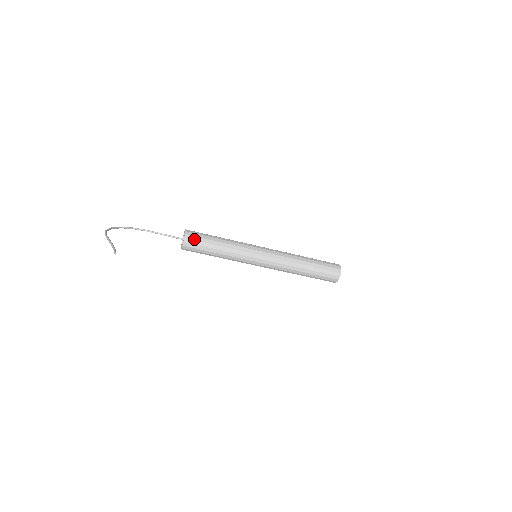
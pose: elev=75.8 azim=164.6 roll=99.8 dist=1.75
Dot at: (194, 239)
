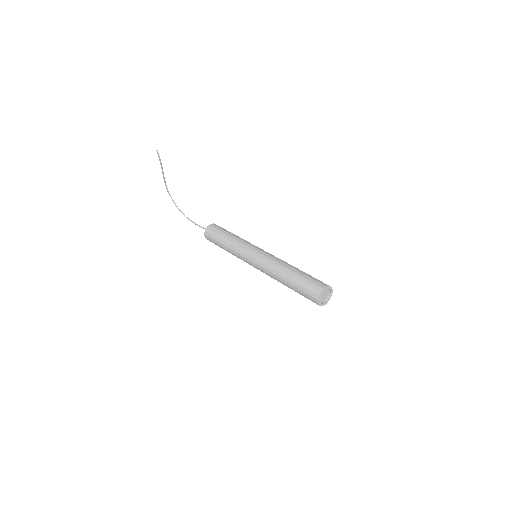
Dot at: (218, 226)
